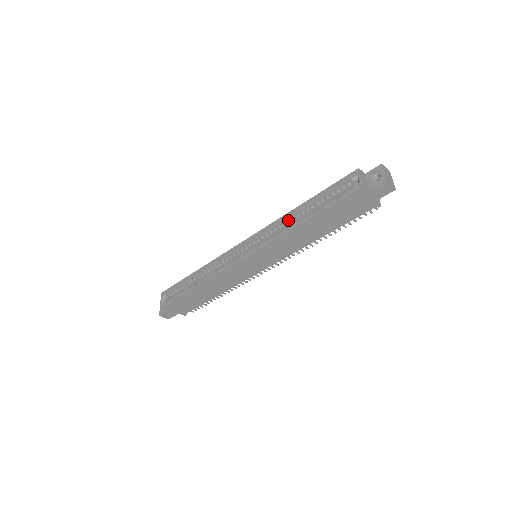
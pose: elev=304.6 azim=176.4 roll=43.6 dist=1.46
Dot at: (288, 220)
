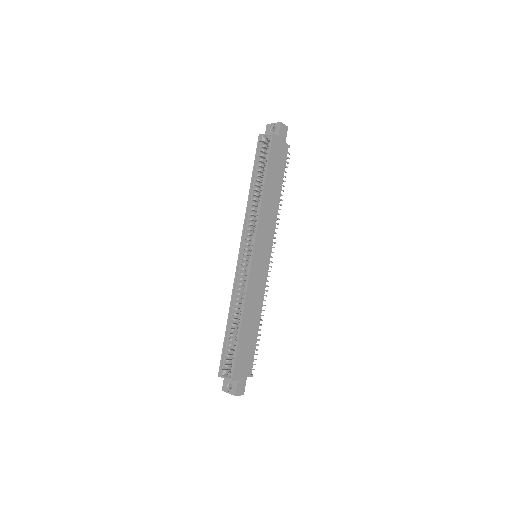
Dot at: (252, 204)
